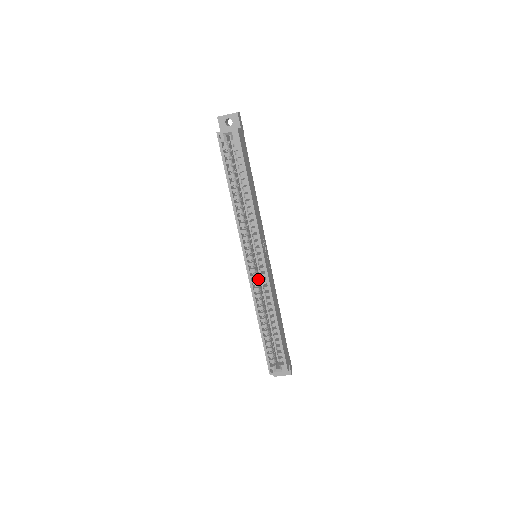
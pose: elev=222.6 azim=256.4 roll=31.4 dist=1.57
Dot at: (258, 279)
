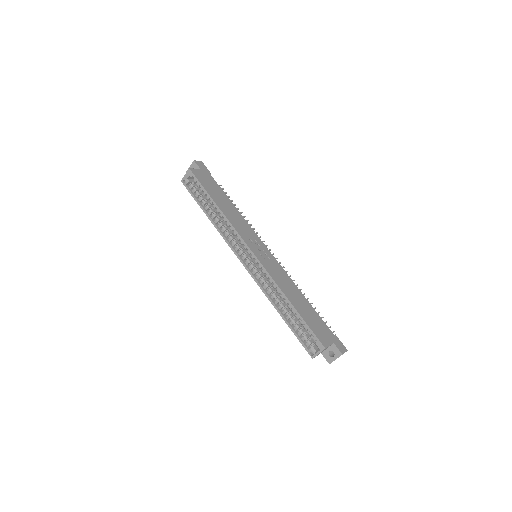
Dot at: (262, 273)
